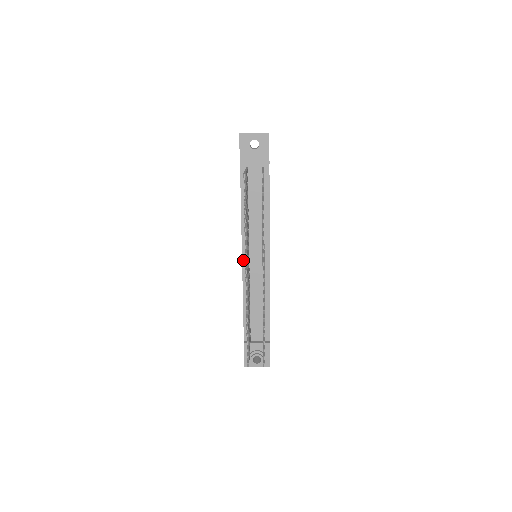
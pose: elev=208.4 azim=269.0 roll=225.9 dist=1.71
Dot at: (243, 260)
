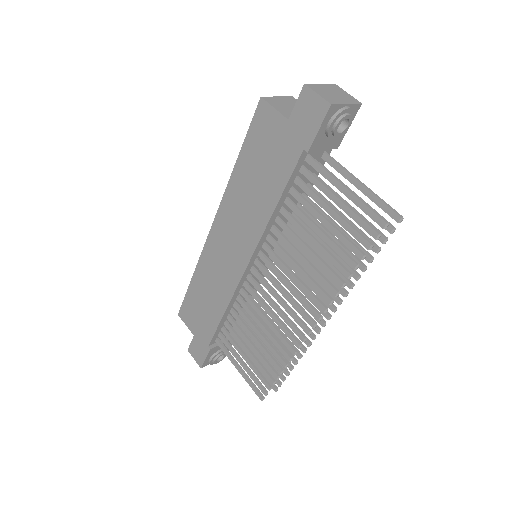
Dot at: (247, 269)
